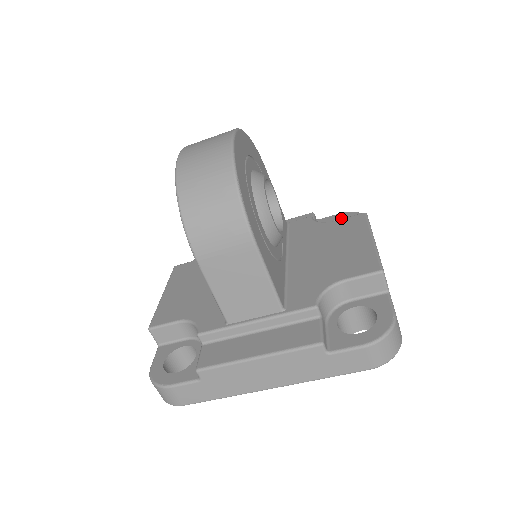
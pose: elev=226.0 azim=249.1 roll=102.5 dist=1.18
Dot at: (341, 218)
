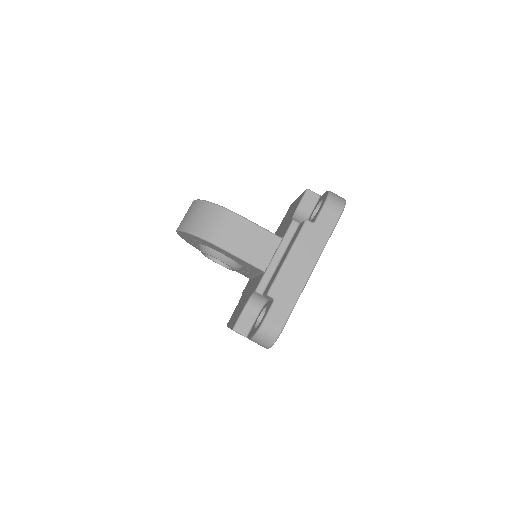
Dot at: occluded
